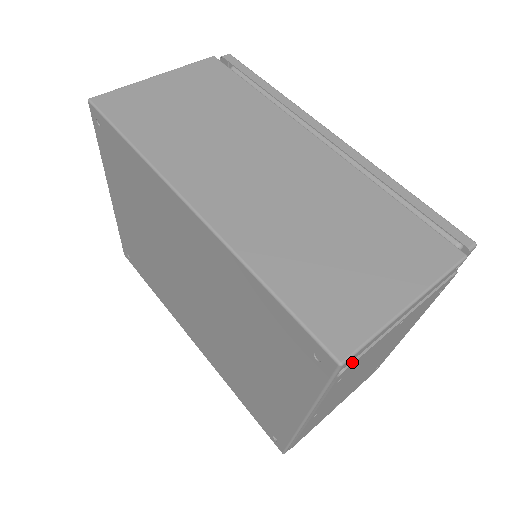
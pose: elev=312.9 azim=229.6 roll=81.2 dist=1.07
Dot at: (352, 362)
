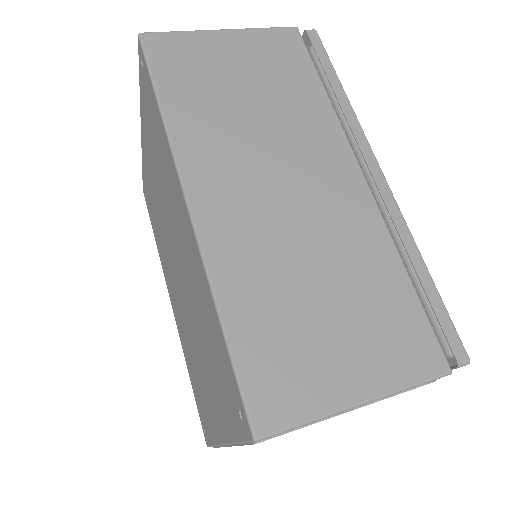
Dot at: (273, 436)
